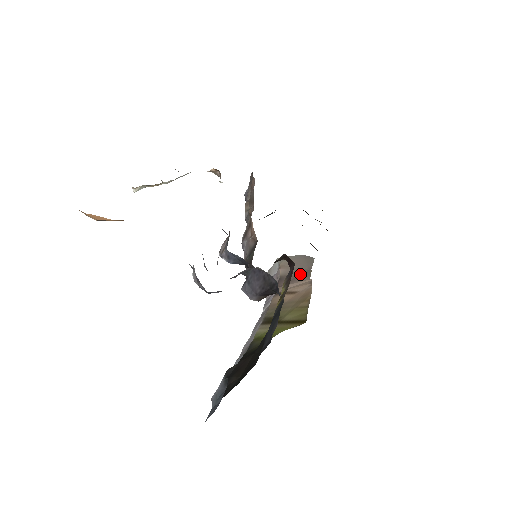
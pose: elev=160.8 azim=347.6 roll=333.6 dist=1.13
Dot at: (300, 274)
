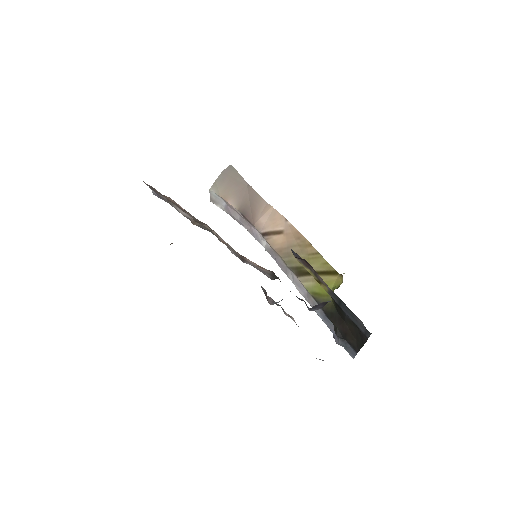
Dot at: (249, 197)
